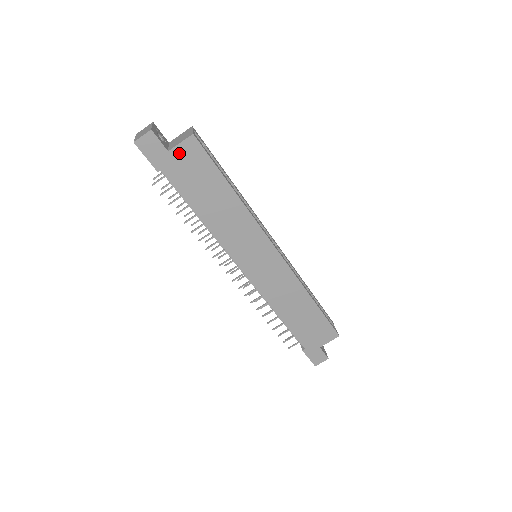
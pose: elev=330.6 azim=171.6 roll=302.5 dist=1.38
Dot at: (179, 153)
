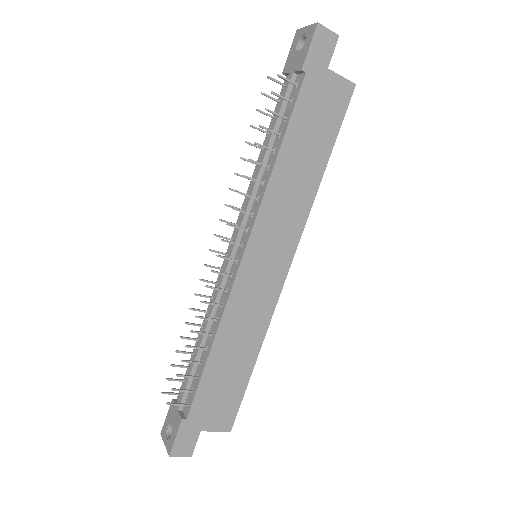
Dot at: (332, 82)
